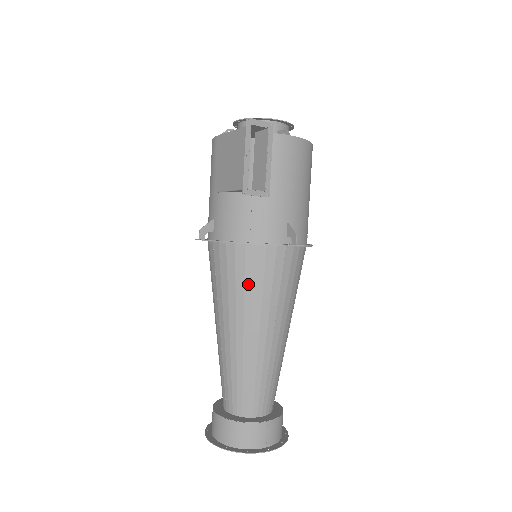
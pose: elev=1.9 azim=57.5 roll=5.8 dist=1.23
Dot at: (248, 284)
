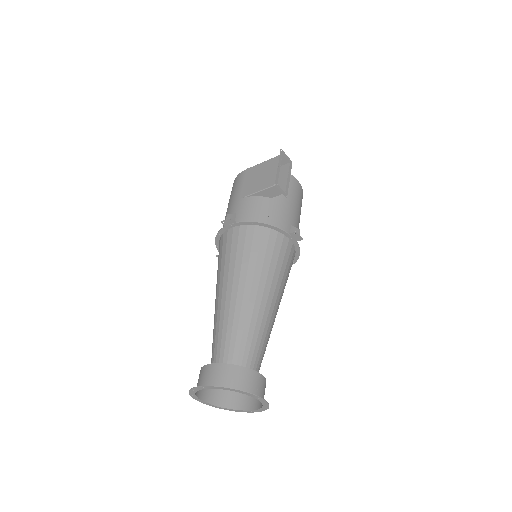
Dot at: (261, 254)
